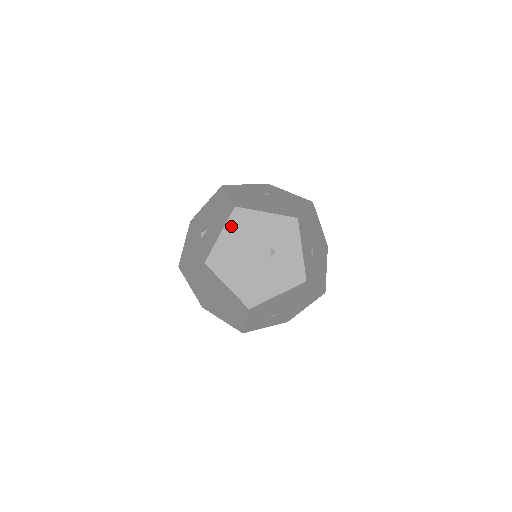
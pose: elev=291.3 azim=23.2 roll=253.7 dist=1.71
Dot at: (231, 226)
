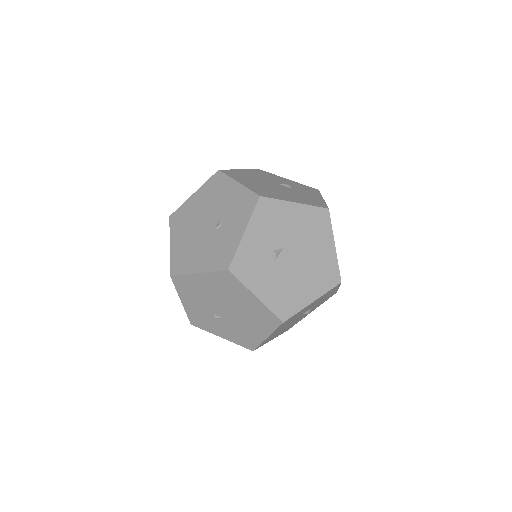
Dot at: (205, 188)
